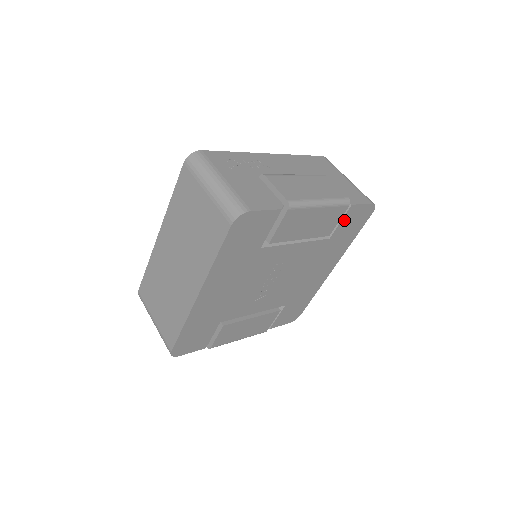
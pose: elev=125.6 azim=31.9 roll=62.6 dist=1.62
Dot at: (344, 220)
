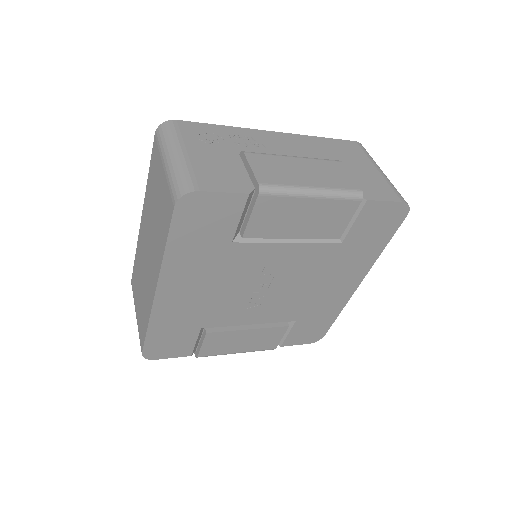
Dot at: (360, 220)
